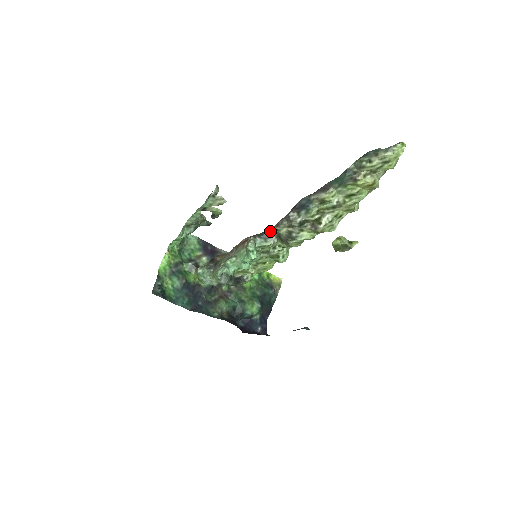
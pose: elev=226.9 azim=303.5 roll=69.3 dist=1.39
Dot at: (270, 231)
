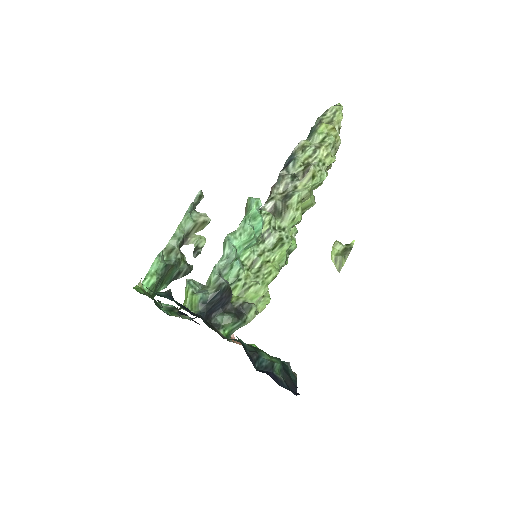
Dot at: (265, 208)
